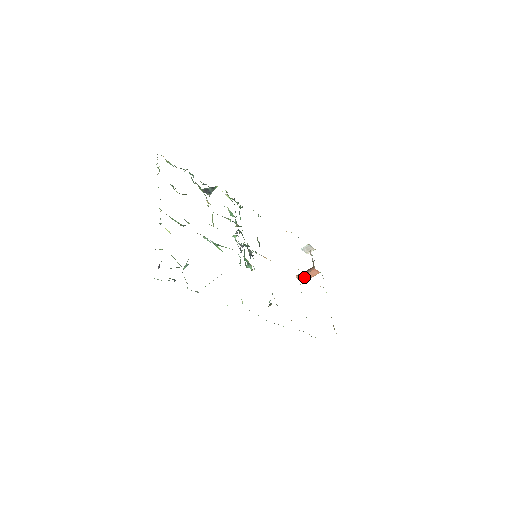
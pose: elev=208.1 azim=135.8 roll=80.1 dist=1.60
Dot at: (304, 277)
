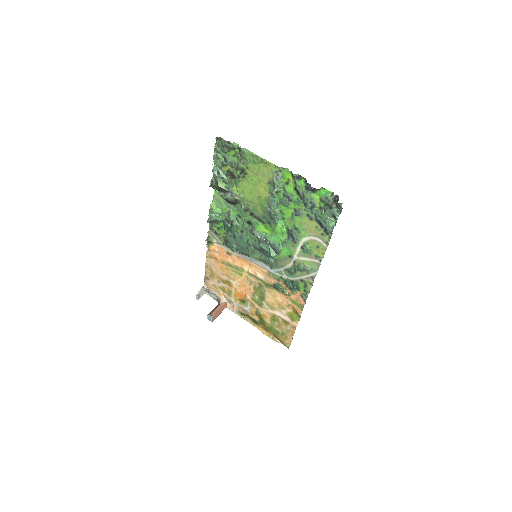
Dot at: (216, 314)
